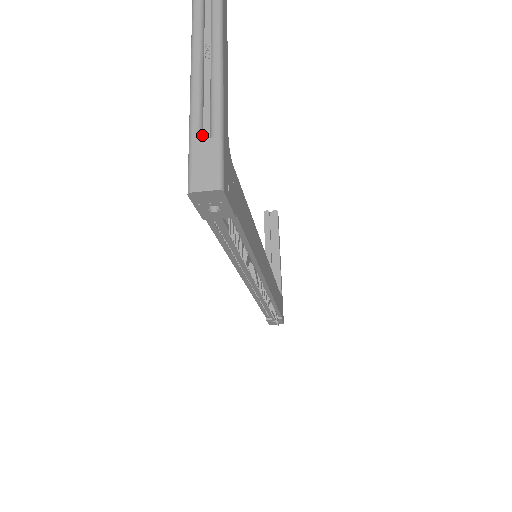
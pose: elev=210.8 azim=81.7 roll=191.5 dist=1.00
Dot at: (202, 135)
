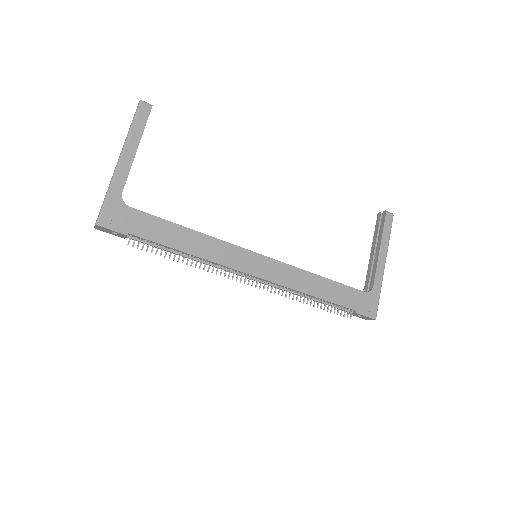
Dot at: occluded
